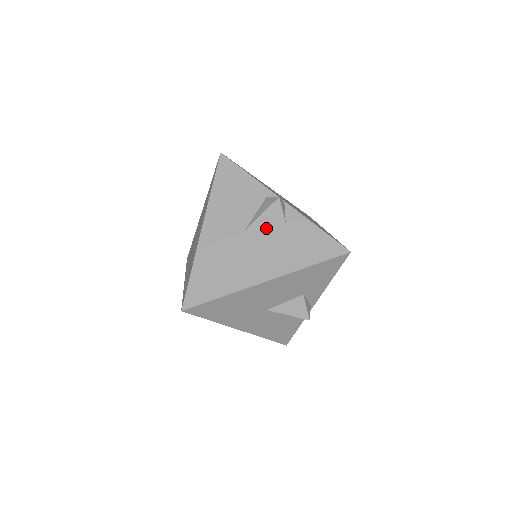
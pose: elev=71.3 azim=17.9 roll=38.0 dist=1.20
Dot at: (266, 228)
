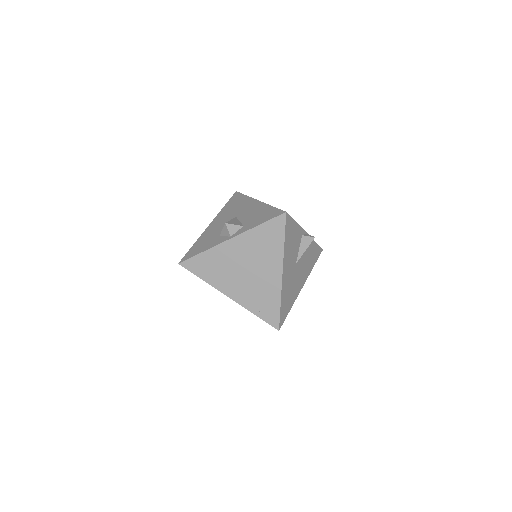
Dot at: (302, 256)
